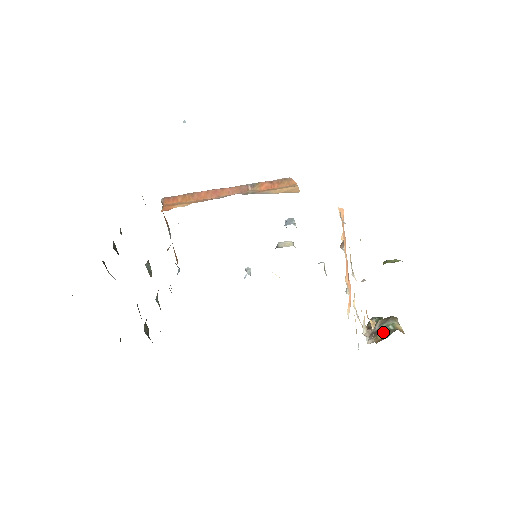
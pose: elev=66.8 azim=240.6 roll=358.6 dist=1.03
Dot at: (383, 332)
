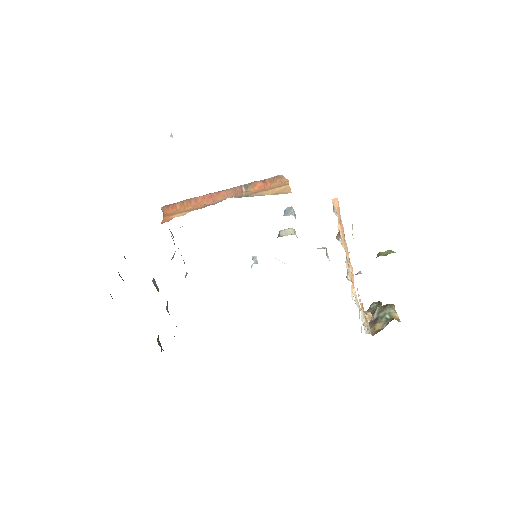
Dot at: (380, 322)
